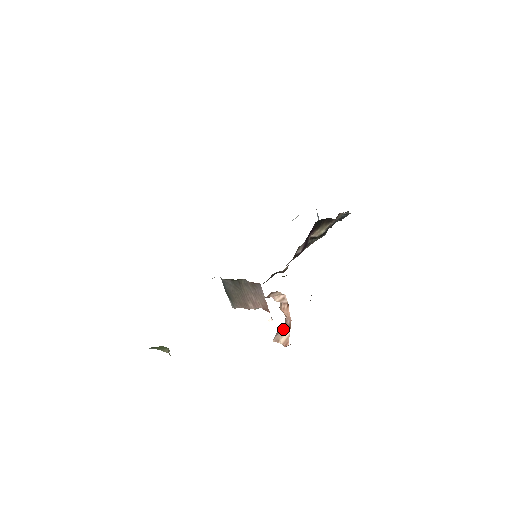
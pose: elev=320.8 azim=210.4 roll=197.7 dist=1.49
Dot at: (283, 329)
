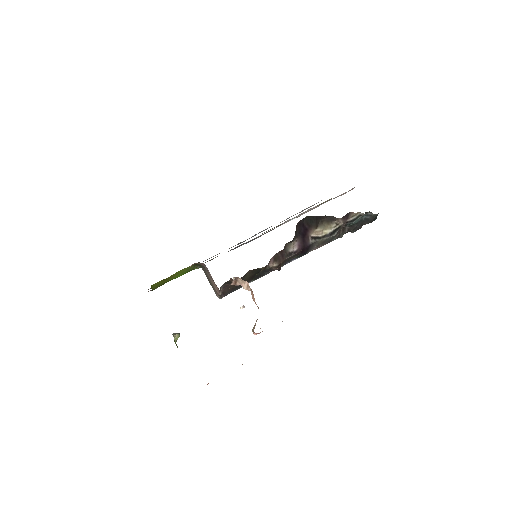
Dot at: (257, 319)
